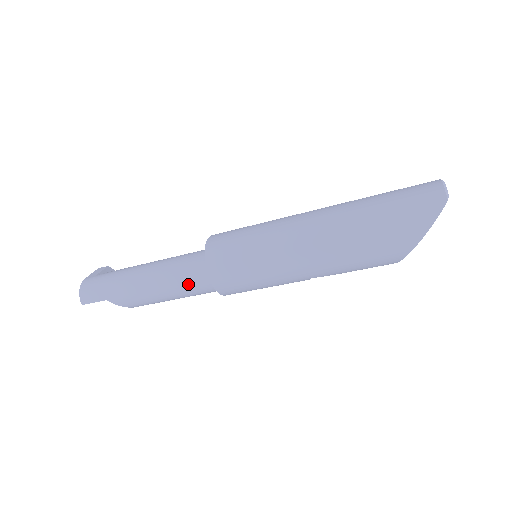
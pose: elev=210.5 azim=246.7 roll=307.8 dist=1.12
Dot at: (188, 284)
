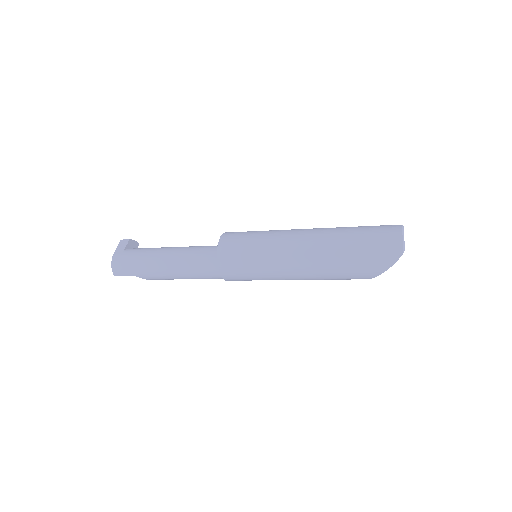
Dot at: (203, 275)
